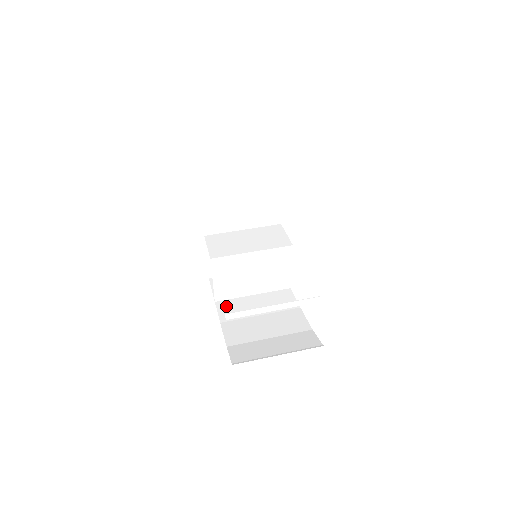
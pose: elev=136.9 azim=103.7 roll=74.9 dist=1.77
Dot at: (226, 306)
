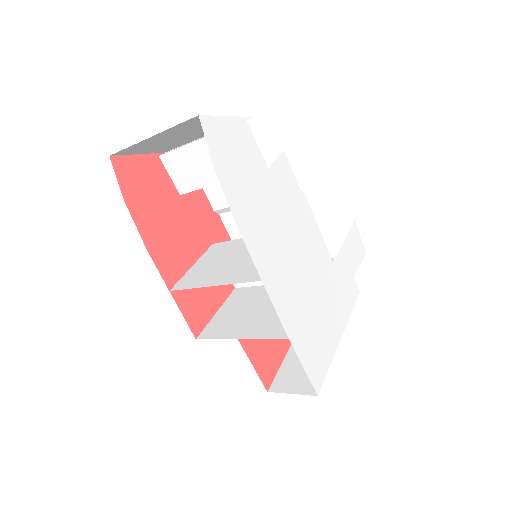
Dot at: occluded
